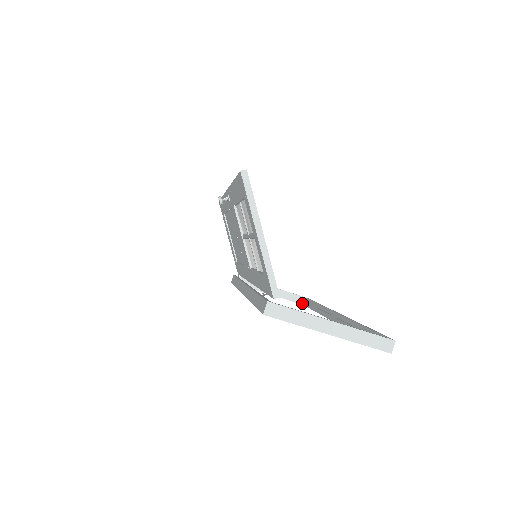
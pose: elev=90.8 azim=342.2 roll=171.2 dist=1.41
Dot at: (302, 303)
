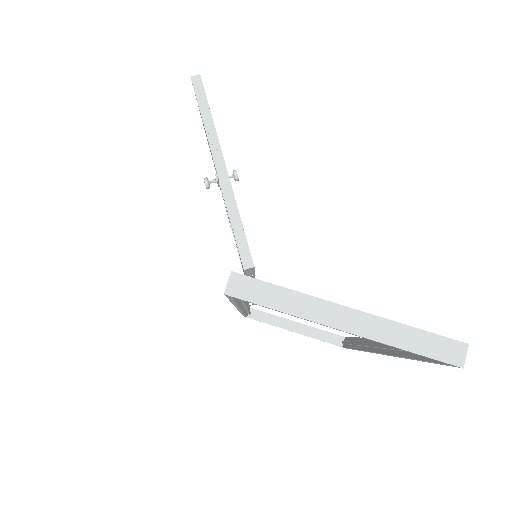
Dot at: (340, 344)
